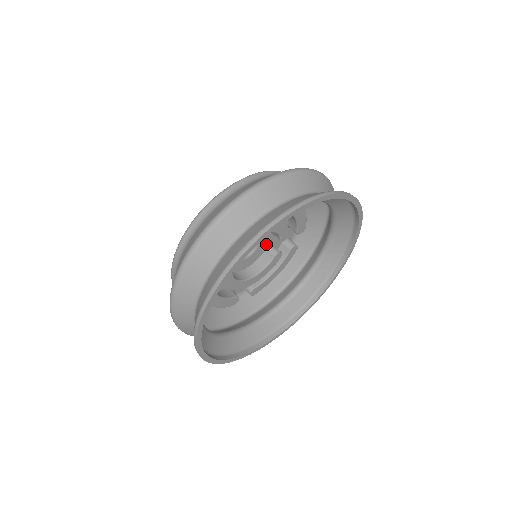
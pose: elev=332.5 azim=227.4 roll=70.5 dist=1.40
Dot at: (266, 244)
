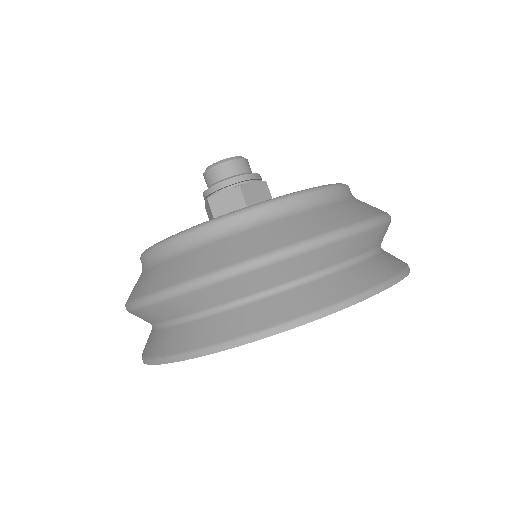
Dot at: occluded
